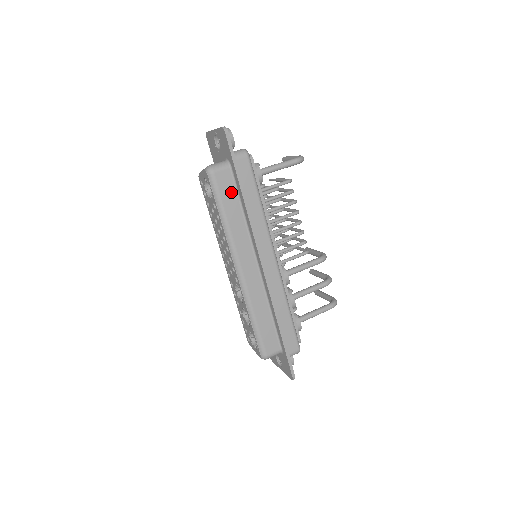
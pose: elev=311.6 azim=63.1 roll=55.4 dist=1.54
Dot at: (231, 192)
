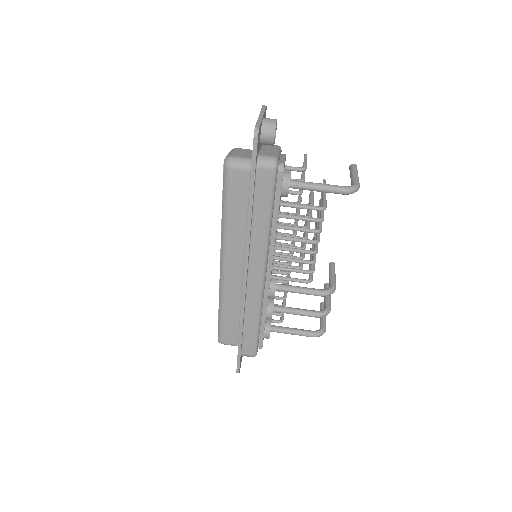
Dot at: (242, 195)
